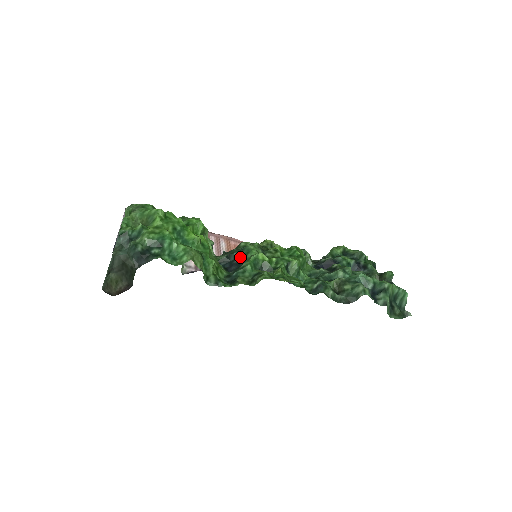
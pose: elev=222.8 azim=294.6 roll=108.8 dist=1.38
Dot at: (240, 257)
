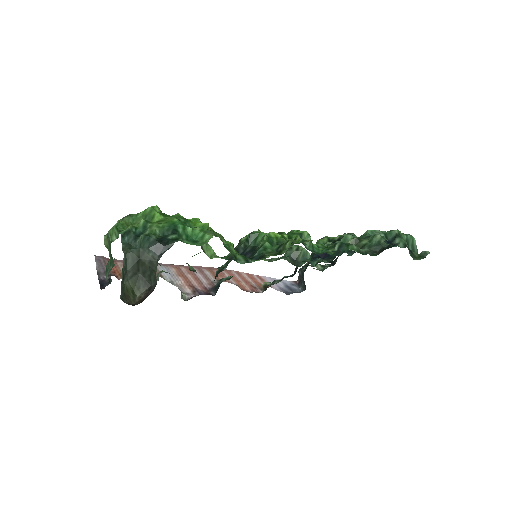
Dot at: (250, 245)
